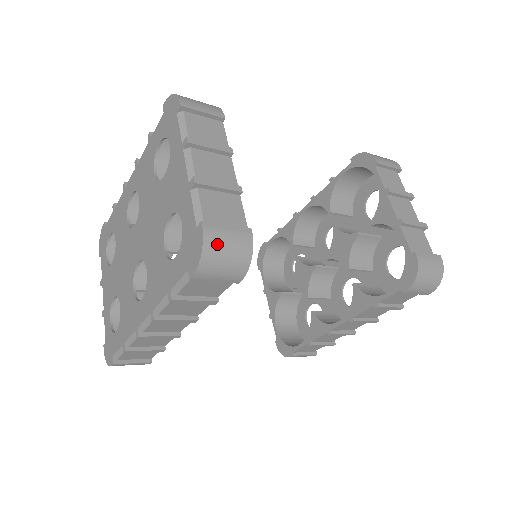
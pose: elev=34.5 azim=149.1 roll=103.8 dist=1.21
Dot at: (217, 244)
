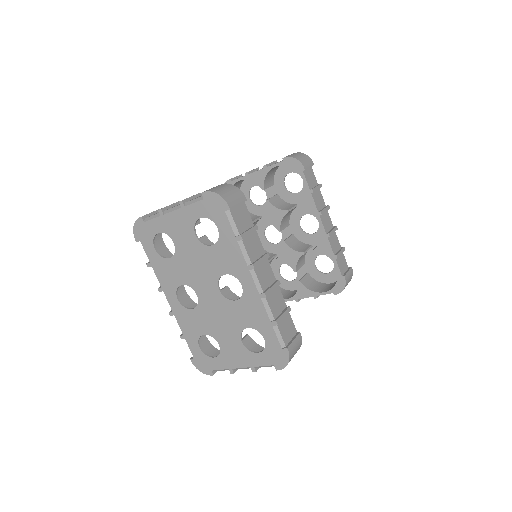
Dot at: (217, 190)
